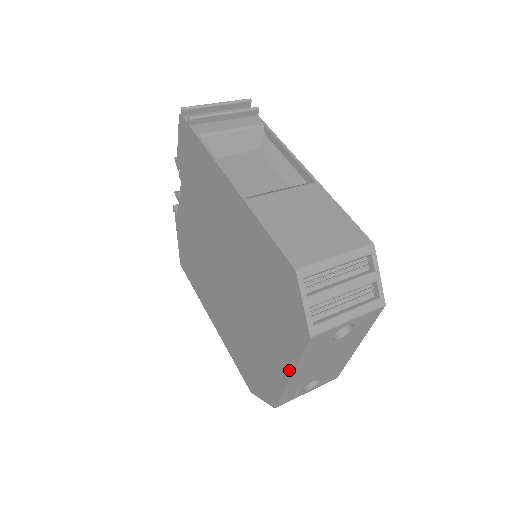
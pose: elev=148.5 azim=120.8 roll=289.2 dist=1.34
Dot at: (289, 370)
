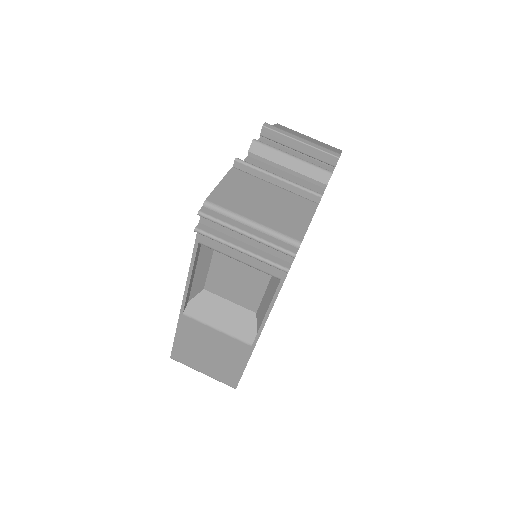
Dot at: occluded
